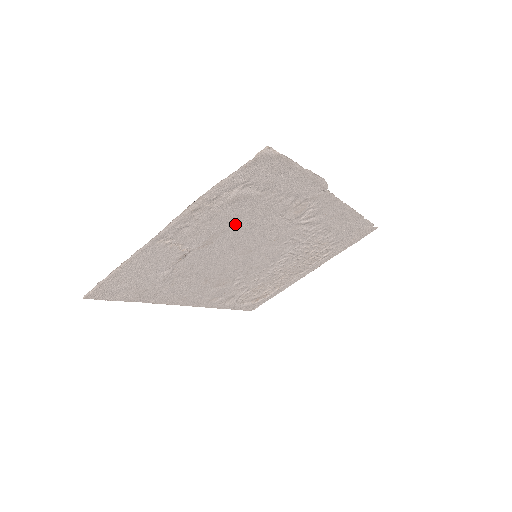
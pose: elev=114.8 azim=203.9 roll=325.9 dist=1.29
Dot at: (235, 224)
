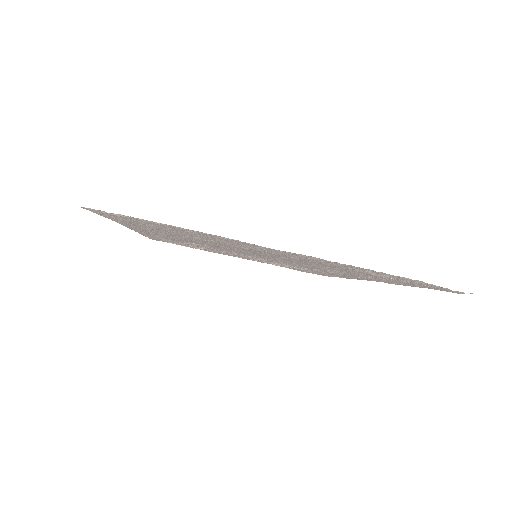
Dot at: (314, 263)
